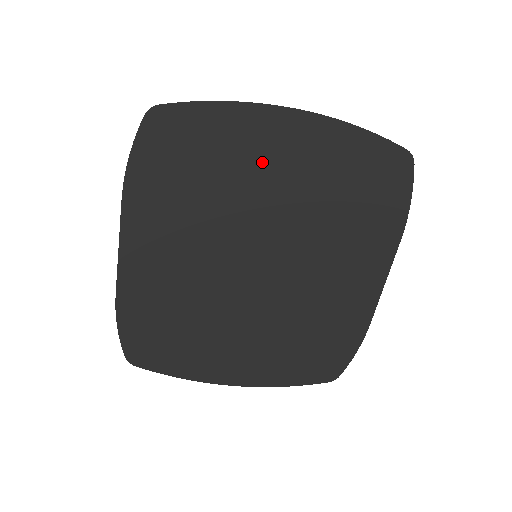
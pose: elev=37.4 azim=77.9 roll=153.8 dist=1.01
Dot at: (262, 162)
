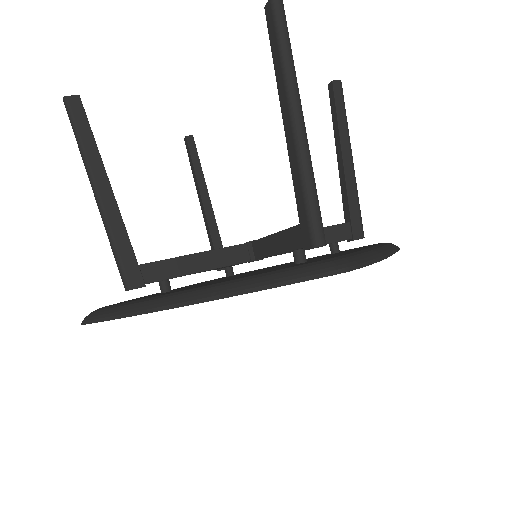
Dot at: occluded
